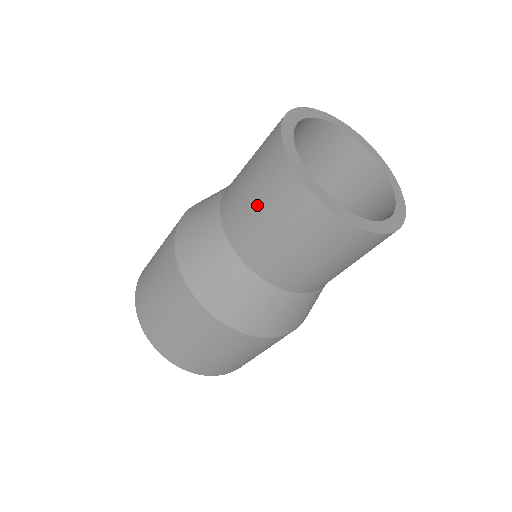
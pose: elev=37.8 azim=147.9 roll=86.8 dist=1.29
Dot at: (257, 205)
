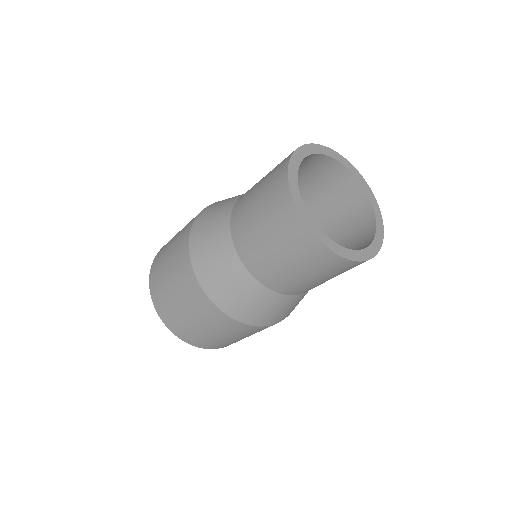
Dot at: (257, 197)
